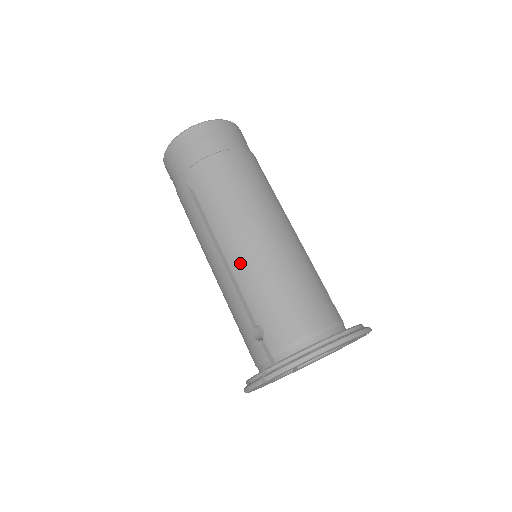
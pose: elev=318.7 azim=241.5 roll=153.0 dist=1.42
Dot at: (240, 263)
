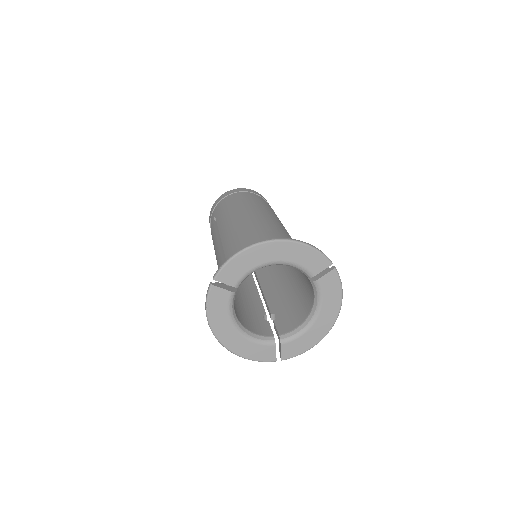
Dot at: (228, 235)
